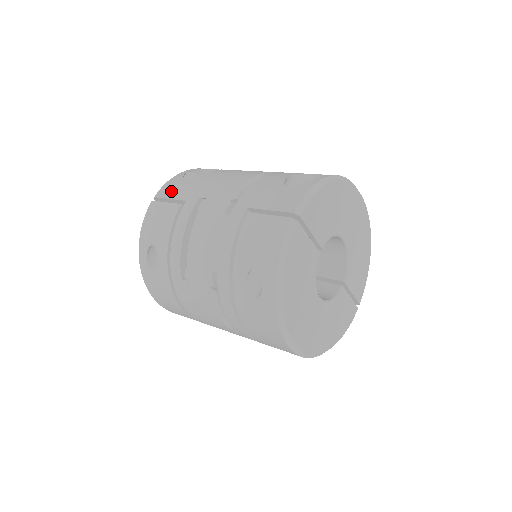
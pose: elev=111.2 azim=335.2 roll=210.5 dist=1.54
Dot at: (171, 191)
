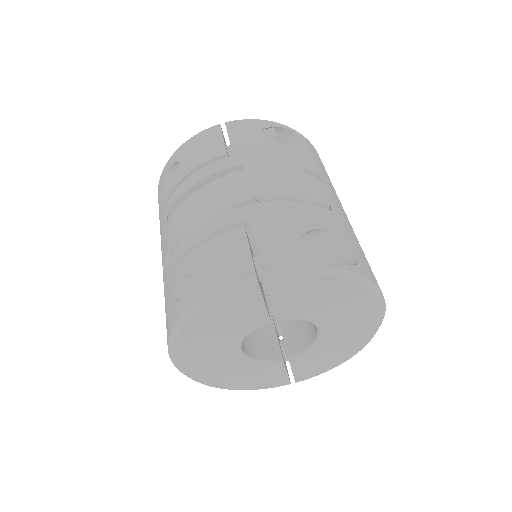
Dot at: (239, 132)
